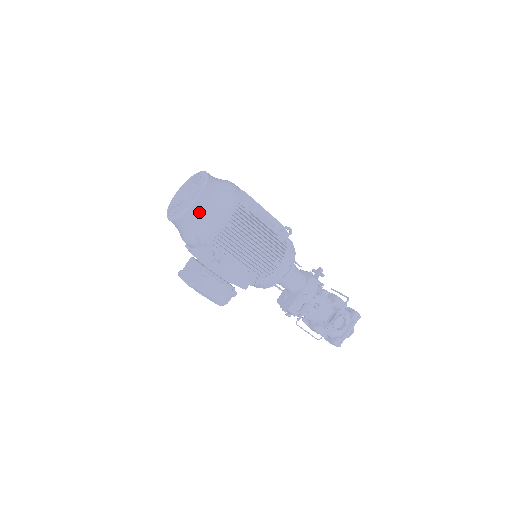
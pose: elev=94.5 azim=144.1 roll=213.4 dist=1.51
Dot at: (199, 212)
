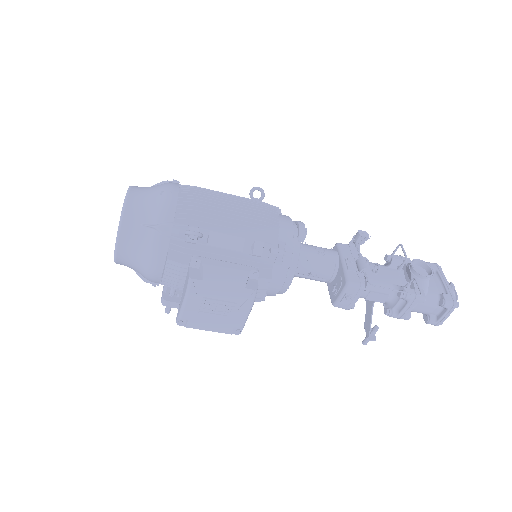
Dot at: (139, 202)
